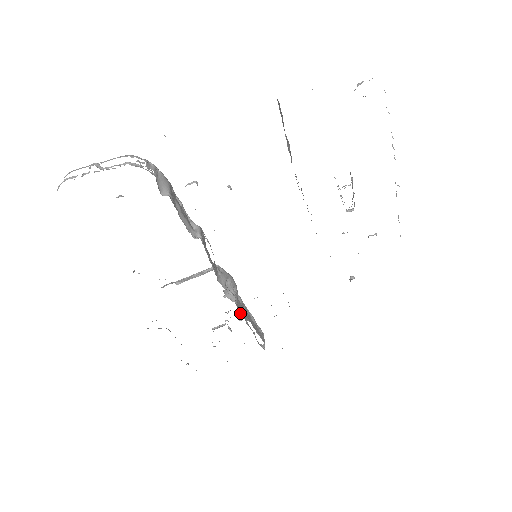
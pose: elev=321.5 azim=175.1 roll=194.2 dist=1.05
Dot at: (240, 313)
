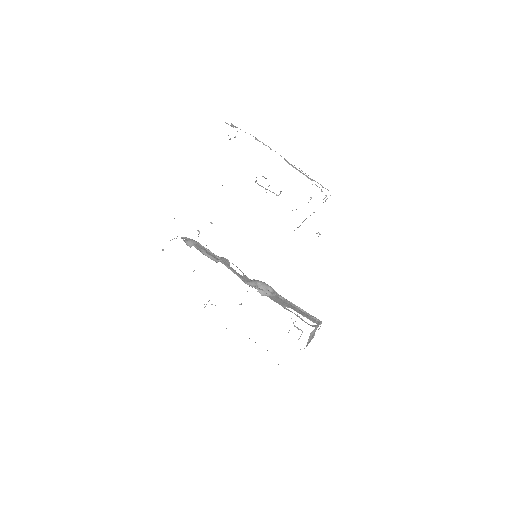
Dot at: occluded
